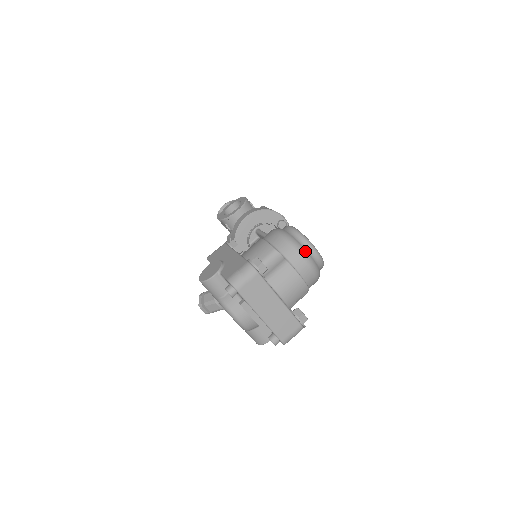
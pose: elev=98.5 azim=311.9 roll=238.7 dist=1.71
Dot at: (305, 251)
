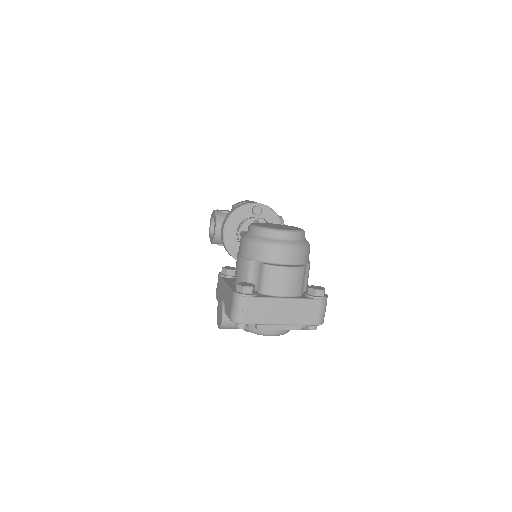
Dot at: (273, 242)
